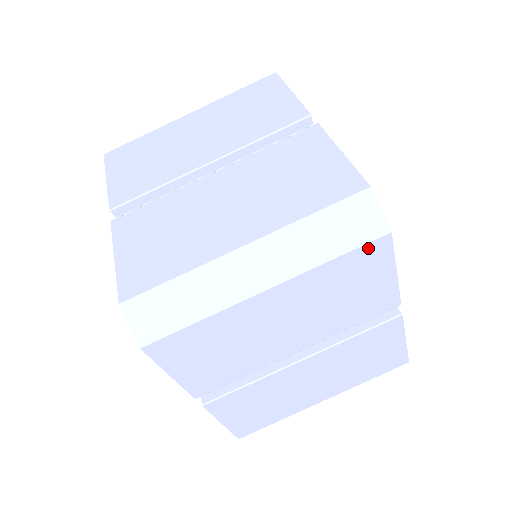
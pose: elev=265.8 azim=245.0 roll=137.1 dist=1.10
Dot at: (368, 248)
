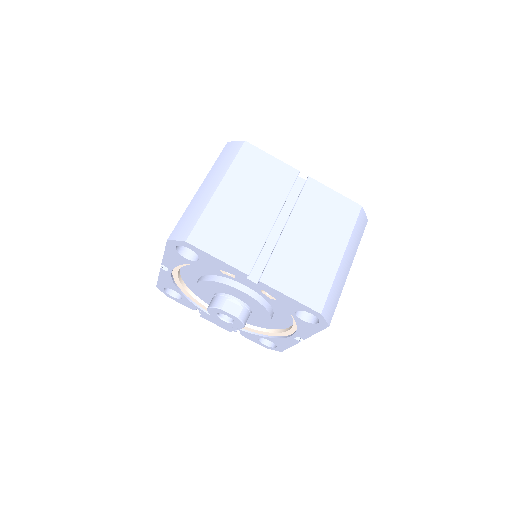
Dot at: (243, 151)
